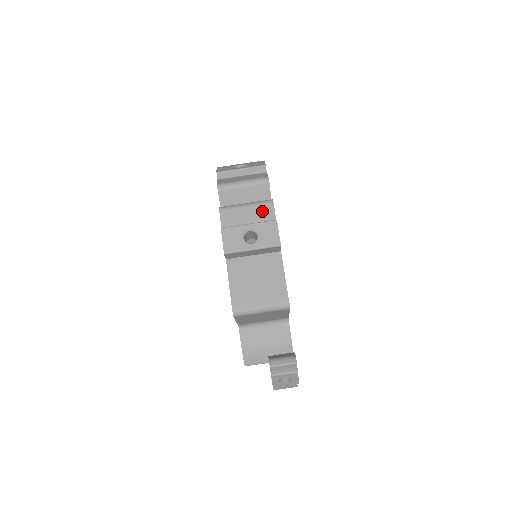
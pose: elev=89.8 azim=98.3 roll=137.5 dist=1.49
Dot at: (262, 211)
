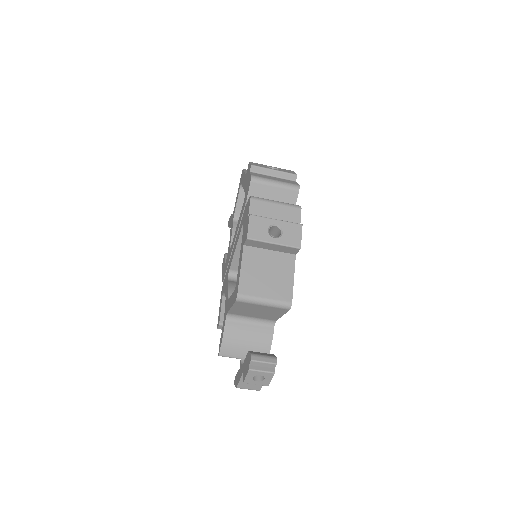
Dot at: (289, 213)
